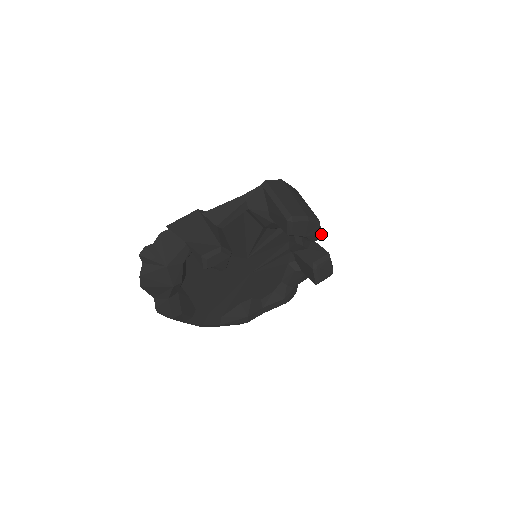
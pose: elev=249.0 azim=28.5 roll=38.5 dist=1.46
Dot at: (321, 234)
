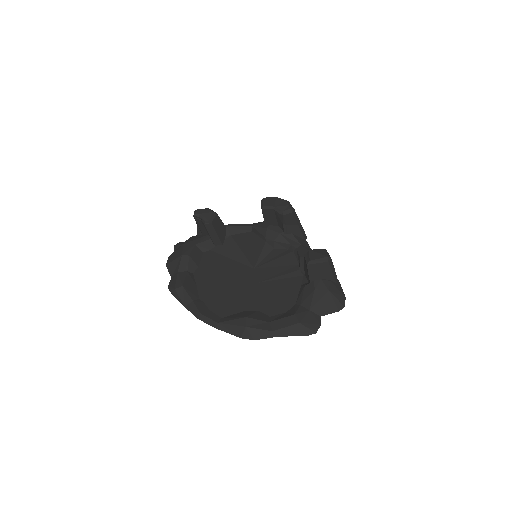
Dot at: (291, 208)
